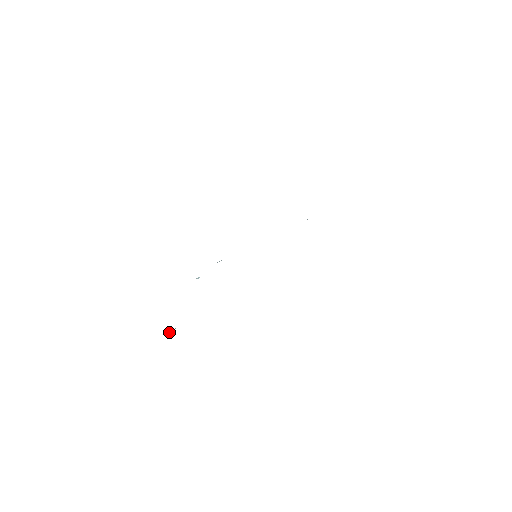
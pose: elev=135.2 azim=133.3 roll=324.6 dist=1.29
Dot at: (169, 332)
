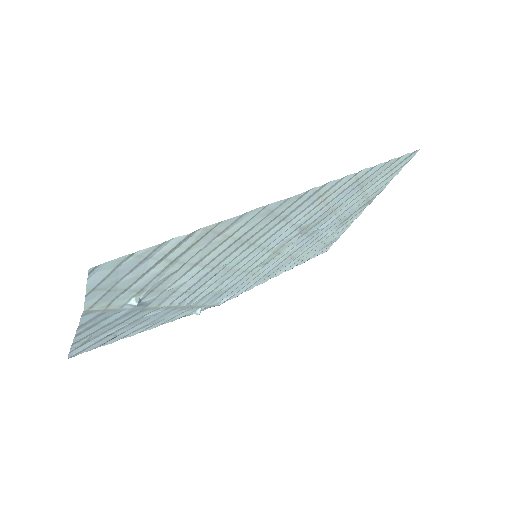
Dot at: (128, 302)
